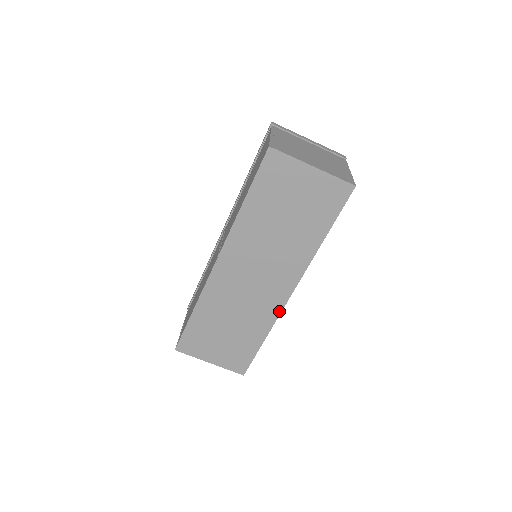
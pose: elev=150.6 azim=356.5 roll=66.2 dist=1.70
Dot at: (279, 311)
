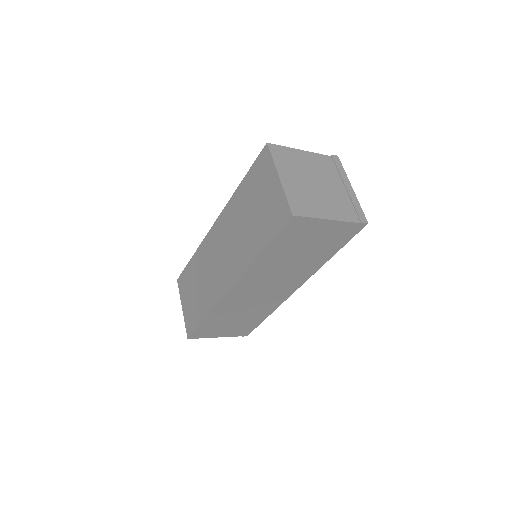
Dot at: (219, 299)
